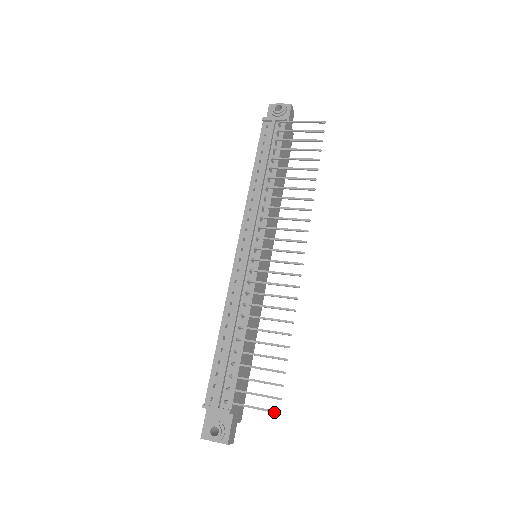
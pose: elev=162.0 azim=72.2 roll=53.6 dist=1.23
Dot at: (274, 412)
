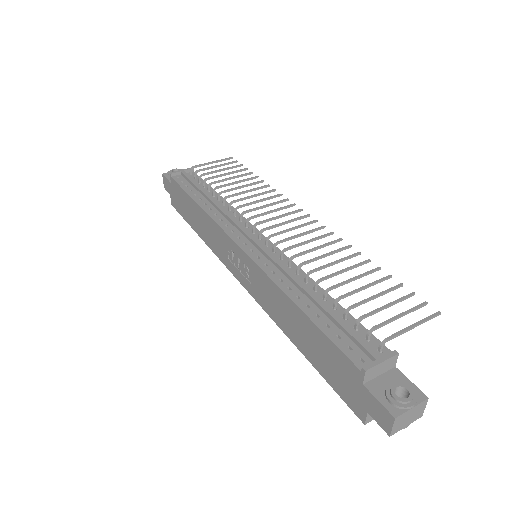
Dot at: (436, 314)
